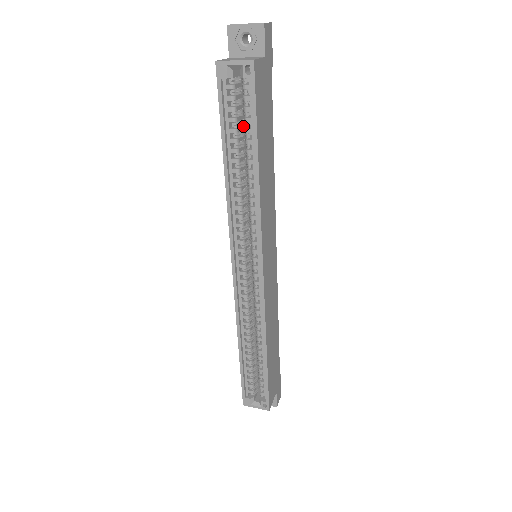
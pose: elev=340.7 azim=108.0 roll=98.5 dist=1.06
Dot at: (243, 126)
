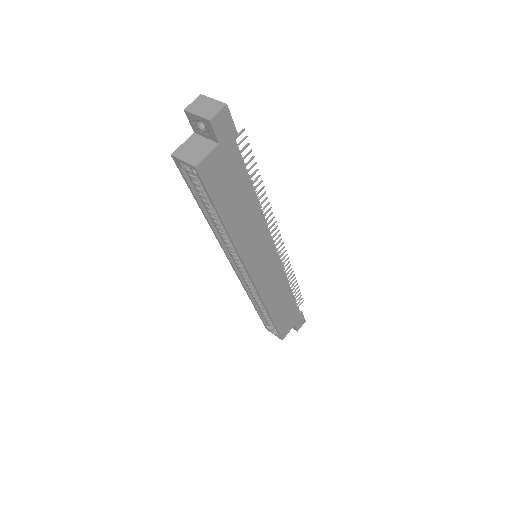
Dot at: occluded
